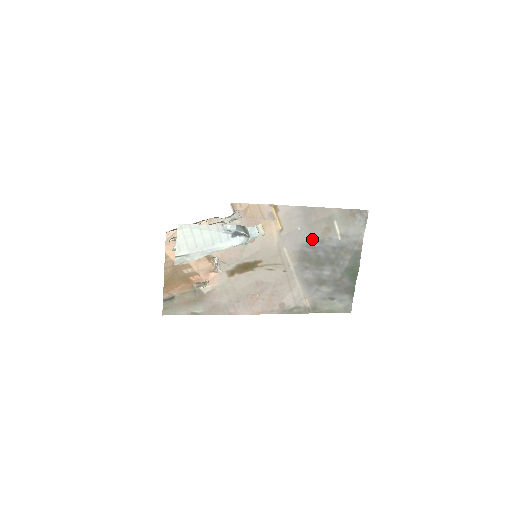
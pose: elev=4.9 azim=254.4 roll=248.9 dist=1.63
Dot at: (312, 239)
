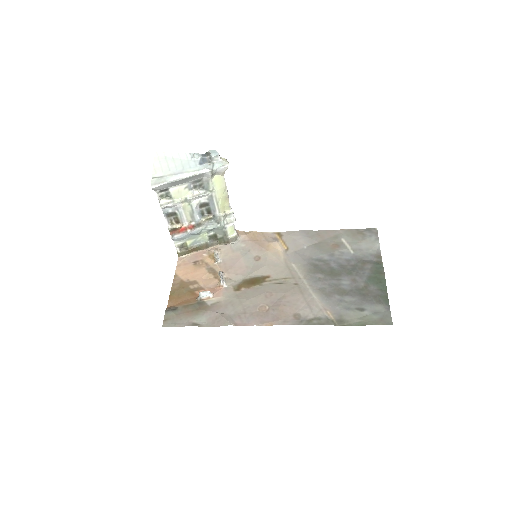
Dot at: (321, 254)
